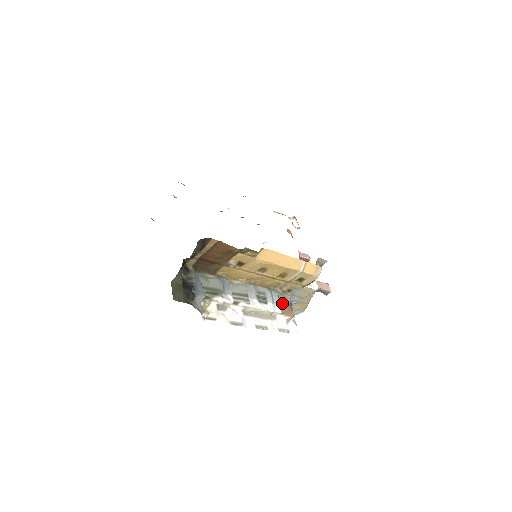
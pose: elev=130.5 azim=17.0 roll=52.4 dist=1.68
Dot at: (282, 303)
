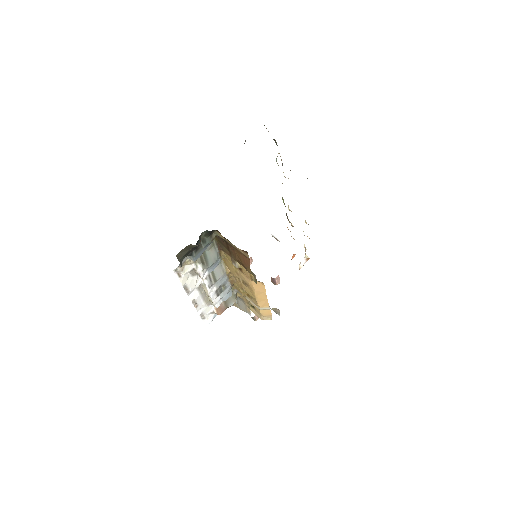
Dot at: occluded
